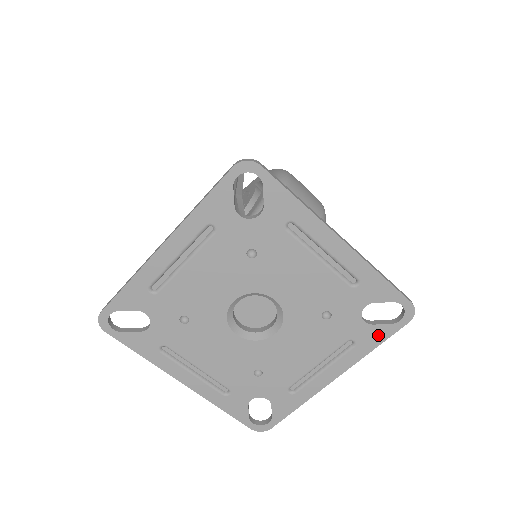
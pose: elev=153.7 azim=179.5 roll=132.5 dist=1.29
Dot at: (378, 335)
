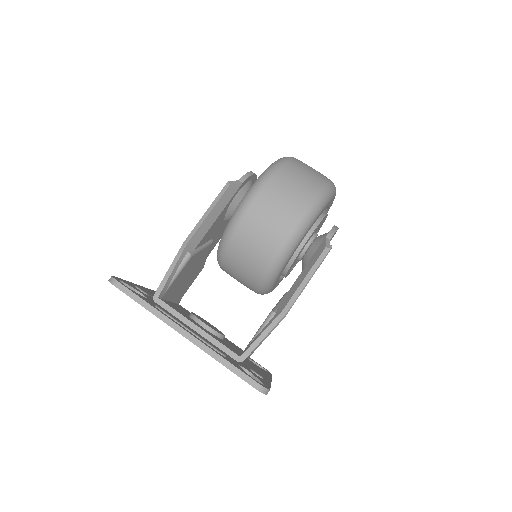
Dot at: occluded
